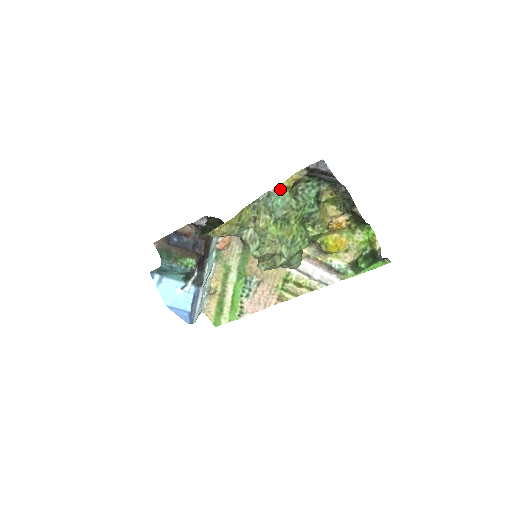
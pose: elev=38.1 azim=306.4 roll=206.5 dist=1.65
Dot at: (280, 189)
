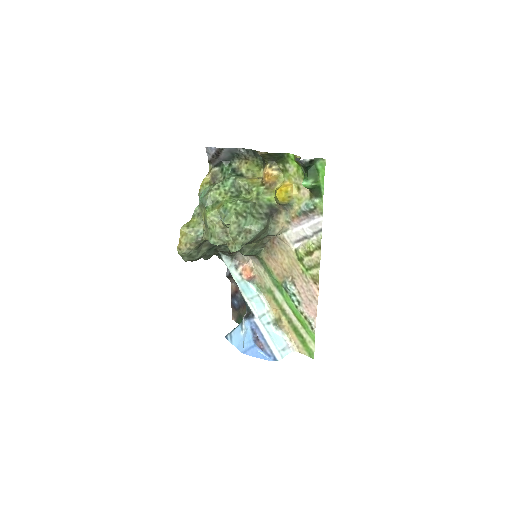
Dot at: (201, 188)
